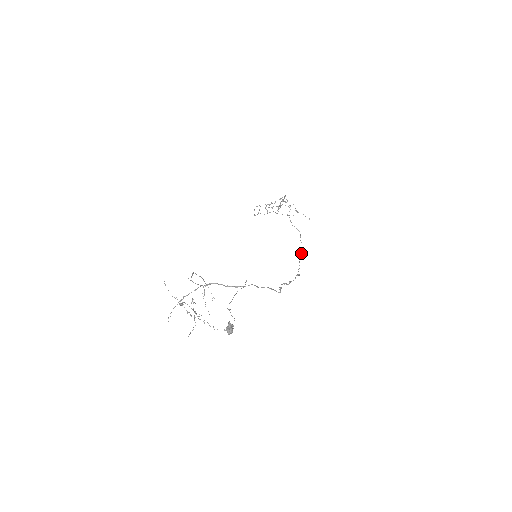
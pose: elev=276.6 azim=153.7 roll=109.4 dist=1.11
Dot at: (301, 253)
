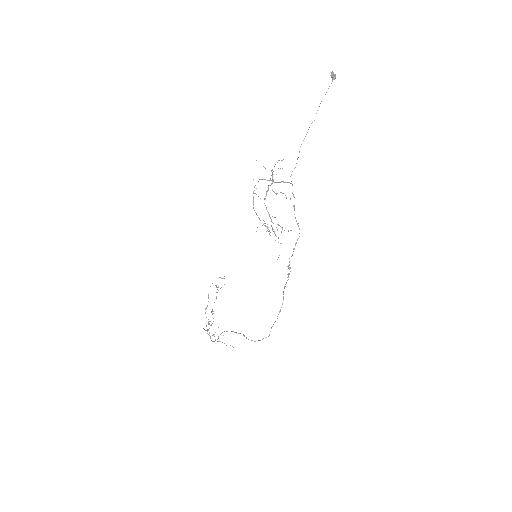
Dot at: occluded
